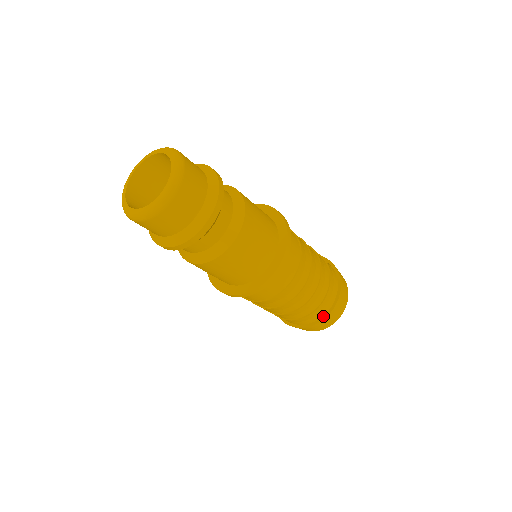
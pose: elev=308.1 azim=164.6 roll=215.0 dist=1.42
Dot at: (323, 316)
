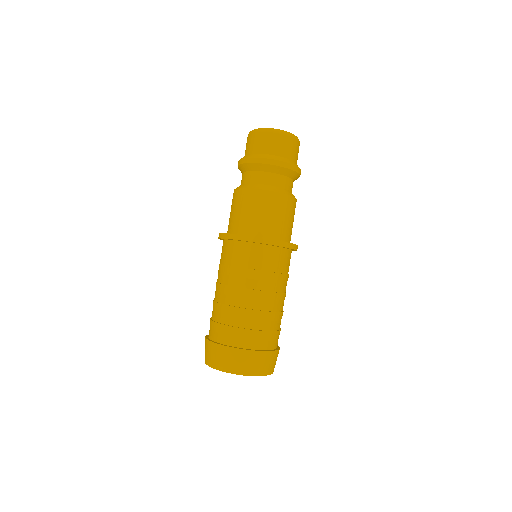
Dot at: (272, 349)
